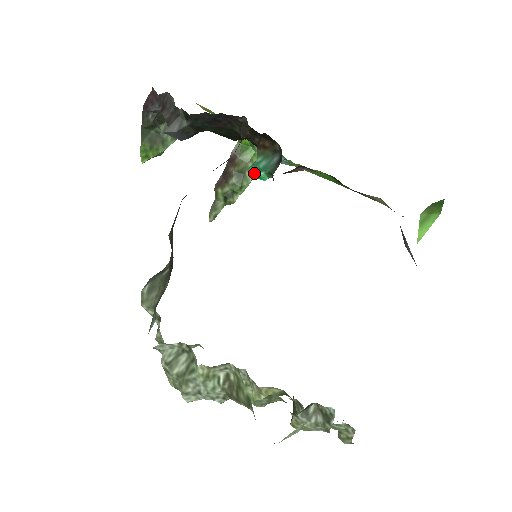
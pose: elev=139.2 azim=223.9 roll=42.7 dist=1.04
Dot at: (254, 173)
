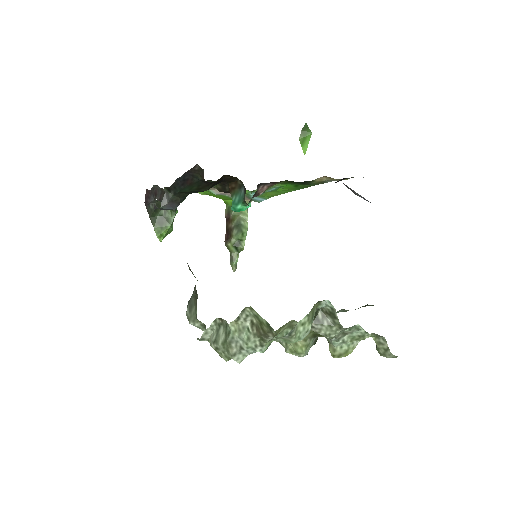
Dot at: (235, 209)
